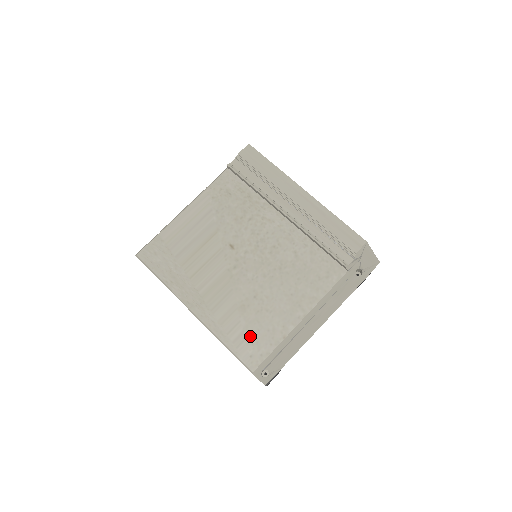
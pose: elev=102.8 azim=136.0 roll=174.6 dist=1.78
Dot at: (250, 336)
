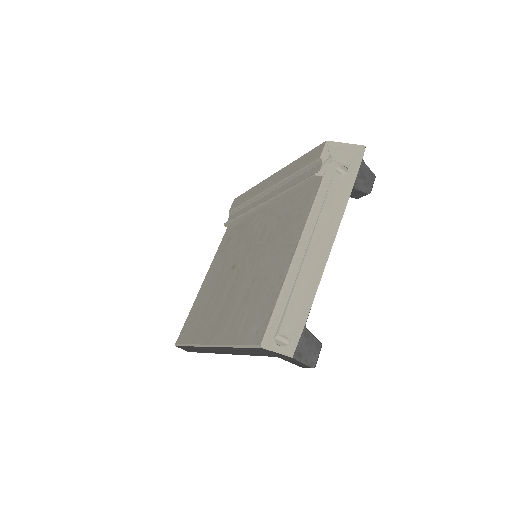
Dot at: (253, 316)
